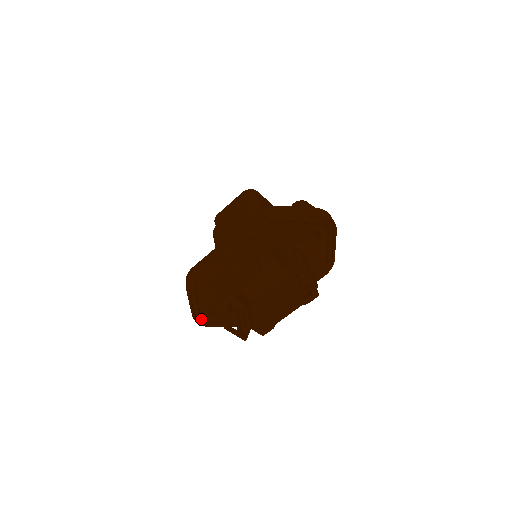
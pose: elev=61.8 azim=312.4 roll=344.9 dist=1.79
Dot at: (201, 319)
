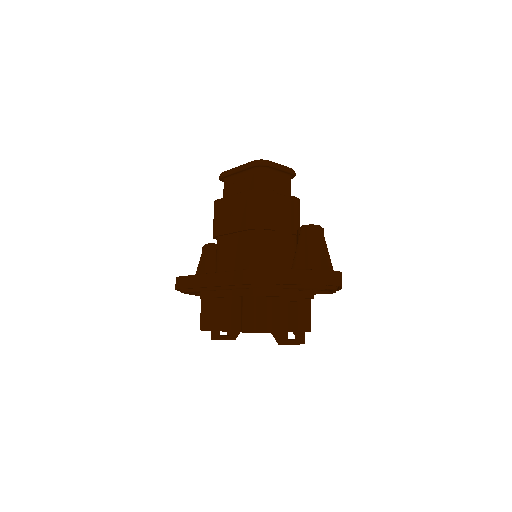
Dot at: (198, 295)
